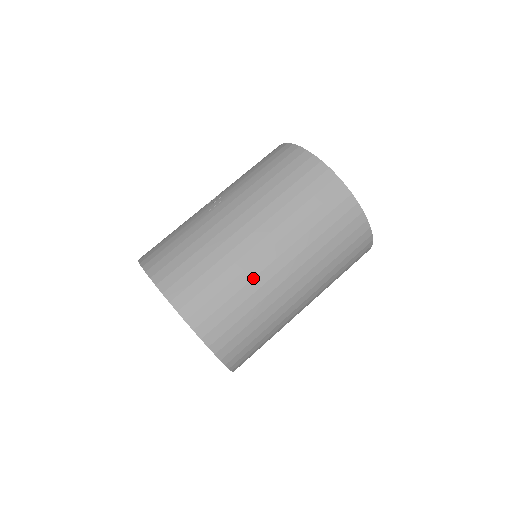
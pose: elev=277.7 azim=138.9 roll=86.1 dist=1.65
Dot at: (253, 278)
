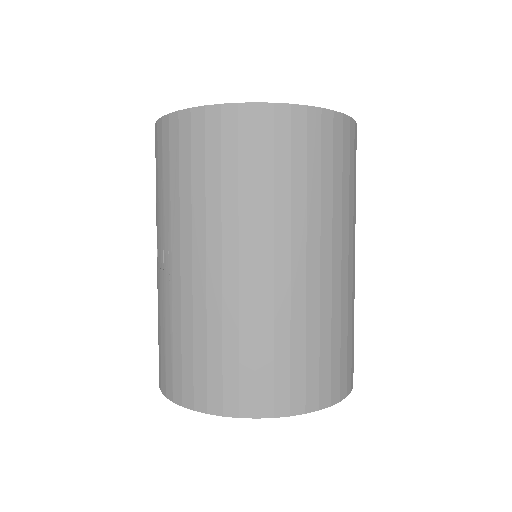
Dot at: (290, 307)
